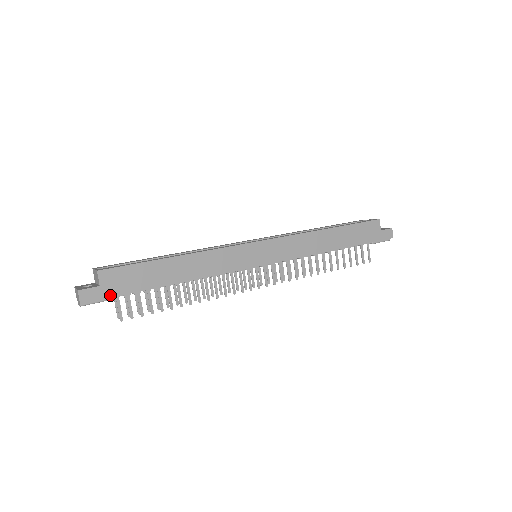
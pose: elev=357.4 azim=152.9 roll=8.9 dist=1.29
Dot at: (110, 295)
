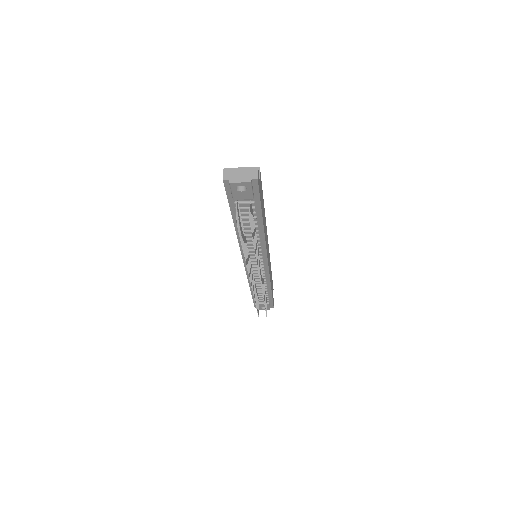
Dot at: occluded
